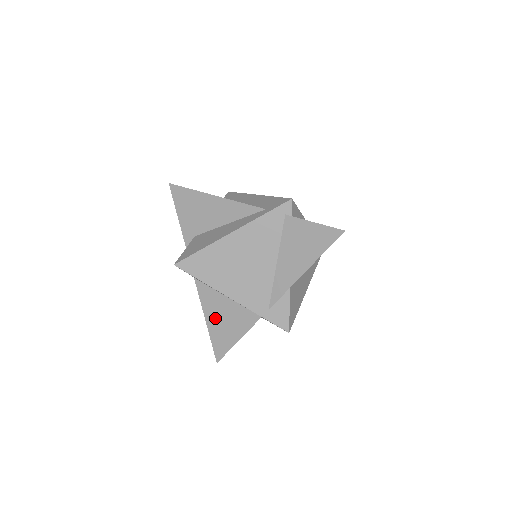
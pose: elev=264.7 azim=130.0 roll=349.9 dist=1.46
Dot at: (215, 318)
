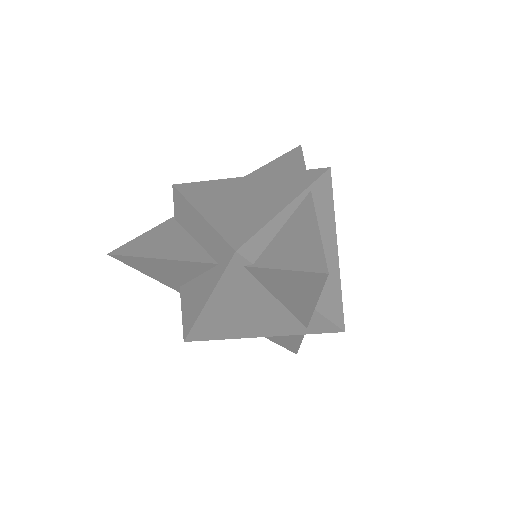
Dot at: occluded
